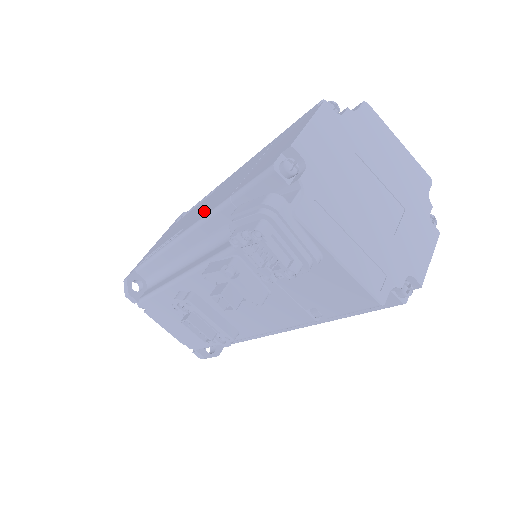
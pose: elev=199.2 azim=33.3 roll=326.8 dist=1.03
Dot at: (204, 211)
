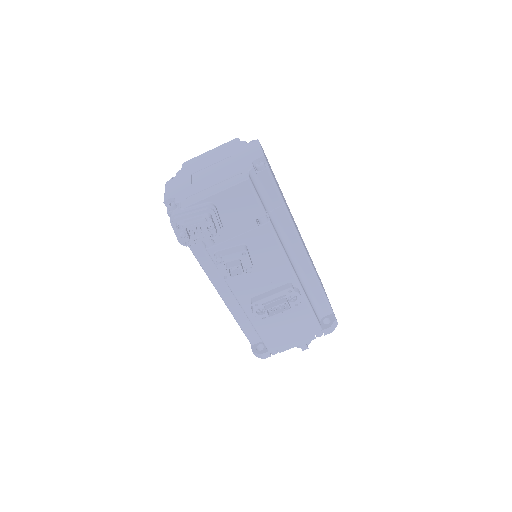
Dot at: occluded
